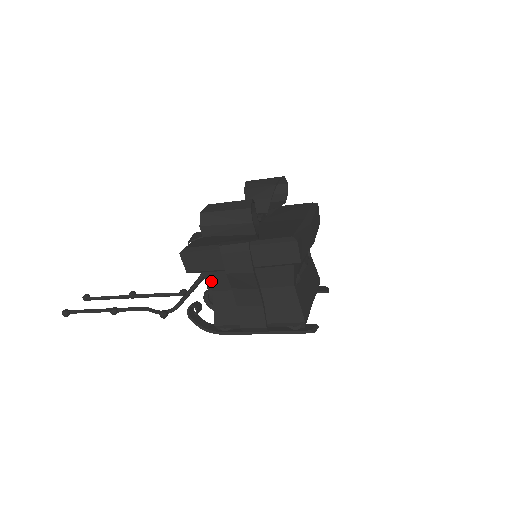
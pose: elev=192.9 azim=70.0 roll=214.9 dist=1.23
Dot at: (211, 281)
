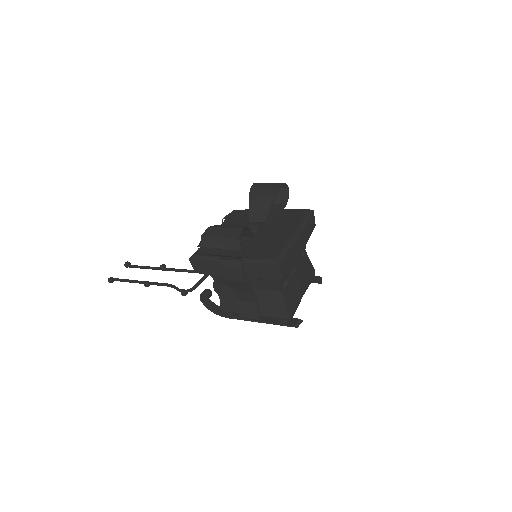
Dot at: (216, 279)
